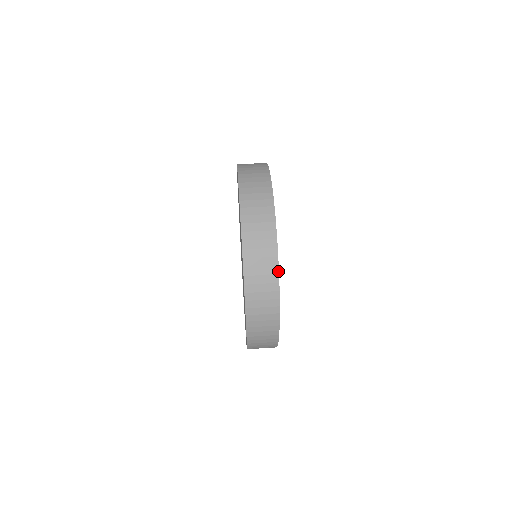
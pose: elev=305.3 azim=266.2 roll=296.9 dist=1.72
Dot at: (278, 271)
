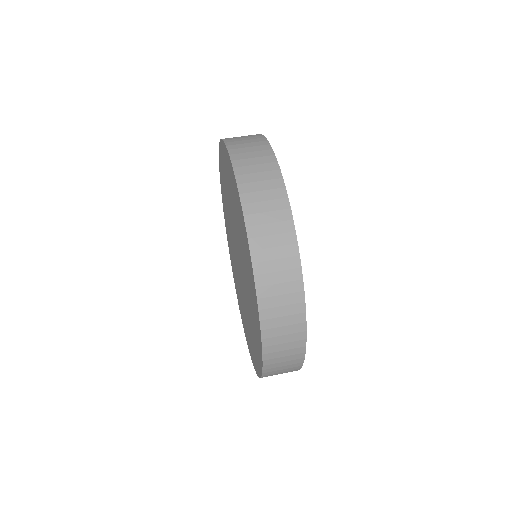
Dot at: (298, 251)
